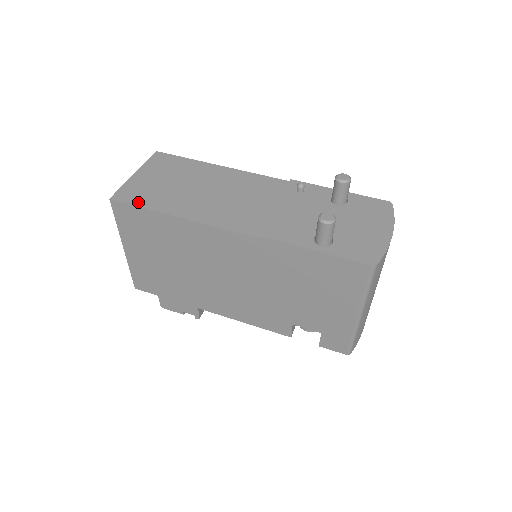
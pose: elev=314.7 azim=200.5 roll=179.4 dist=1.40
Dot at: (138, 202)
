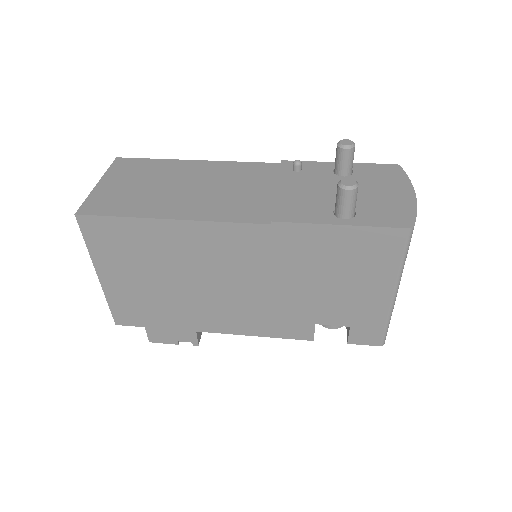
Dot at: (112, 212)
